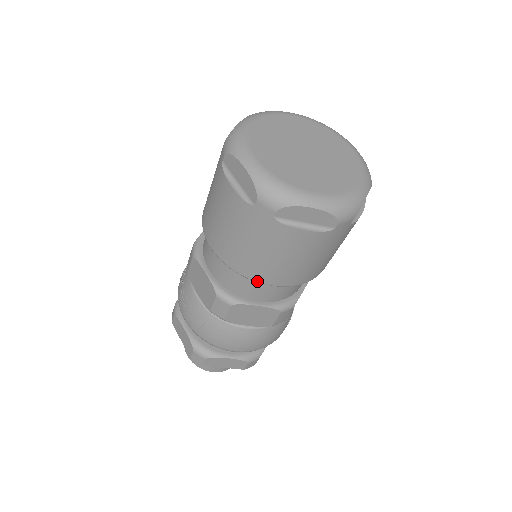
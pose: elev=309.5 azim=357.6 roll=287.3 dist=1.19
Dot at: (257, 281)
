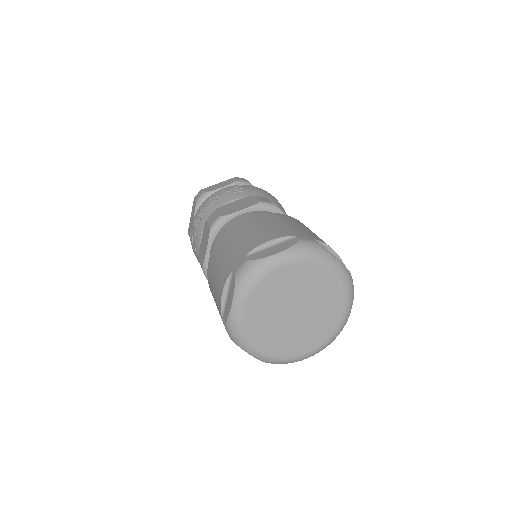
Dot at: occluded
